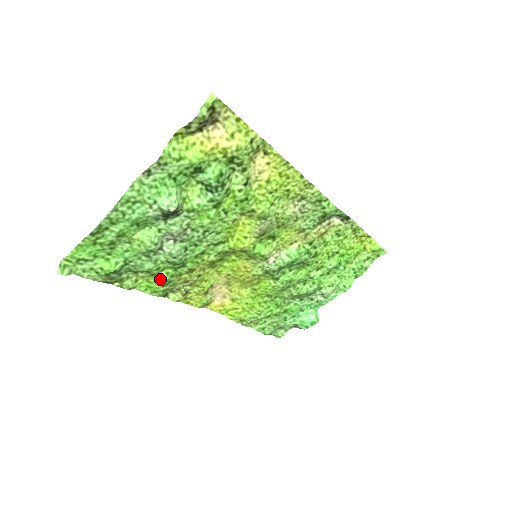
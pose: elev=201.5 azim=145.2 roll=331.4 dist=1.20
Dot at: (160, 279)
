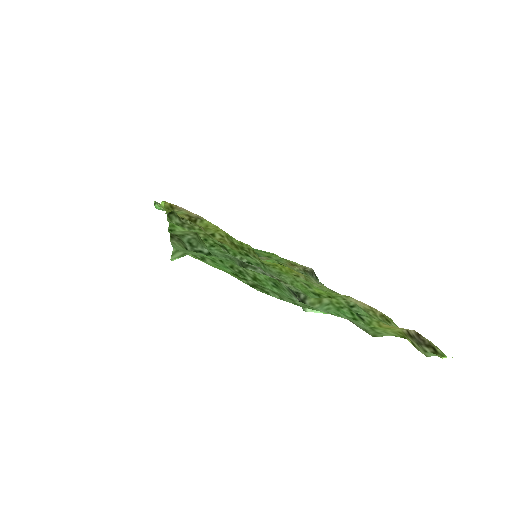
Dot at: occluded
